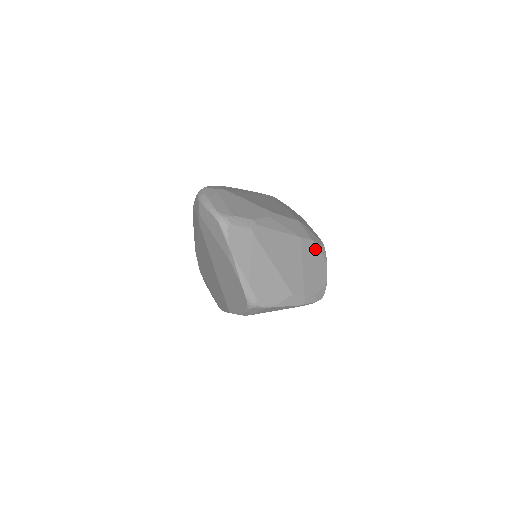
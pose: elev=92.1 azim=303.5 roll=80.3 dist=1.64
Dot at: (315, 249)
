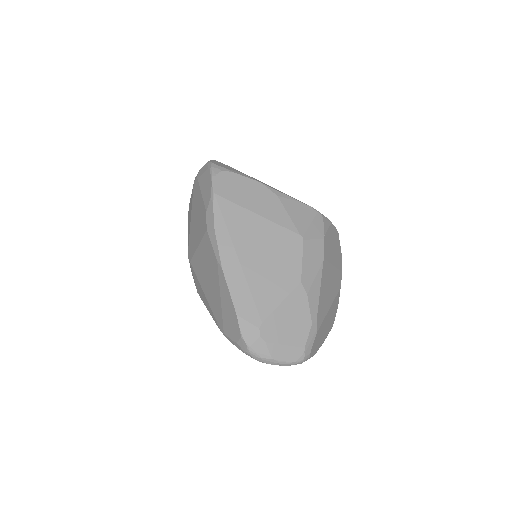
Dot at: (327, 238)
